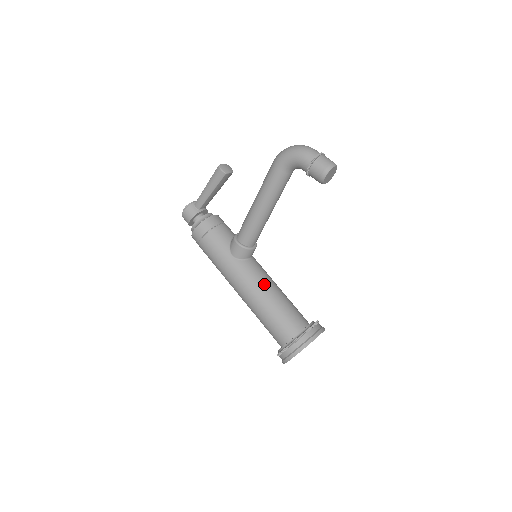
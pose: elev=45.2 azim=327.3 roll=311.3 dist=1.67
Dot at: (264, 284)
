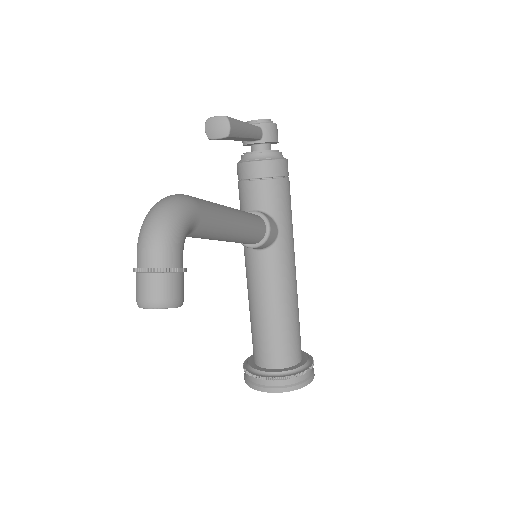
Dot at: (255, 291)
